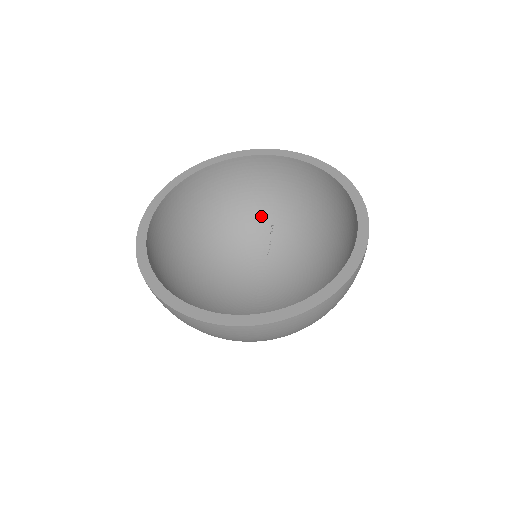
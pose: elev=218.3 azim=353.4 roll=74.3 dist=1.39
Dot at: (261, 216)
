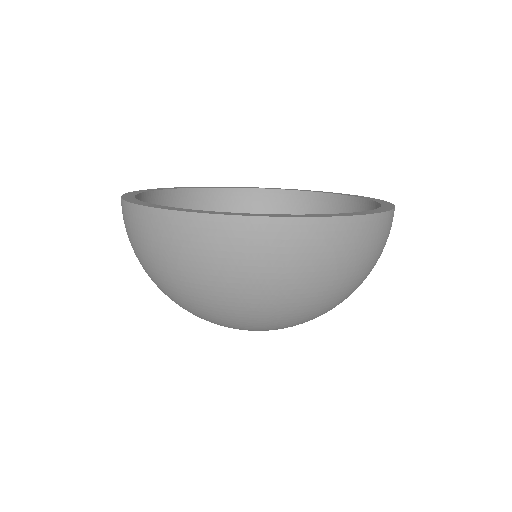
Dot at: occluded
